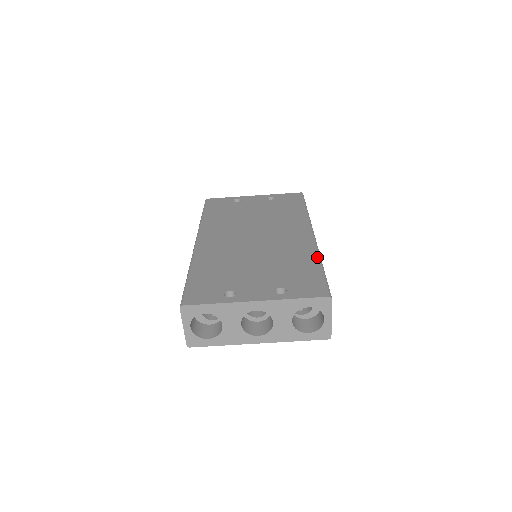
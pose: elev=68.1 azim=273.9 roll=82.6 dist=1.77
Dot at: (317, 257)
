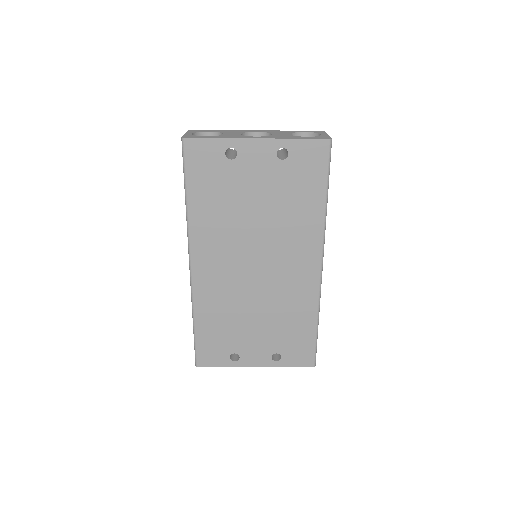
Dot at: (316, 314)
